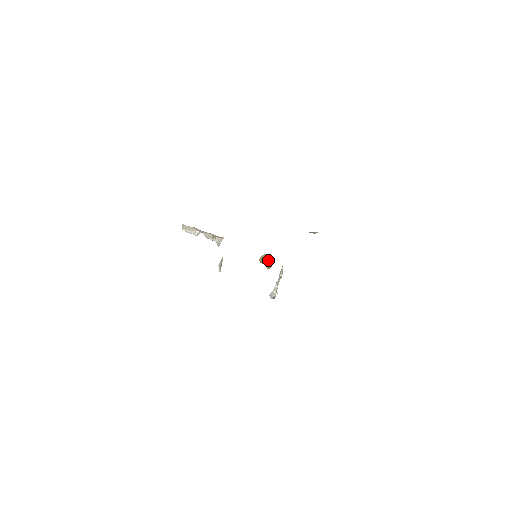
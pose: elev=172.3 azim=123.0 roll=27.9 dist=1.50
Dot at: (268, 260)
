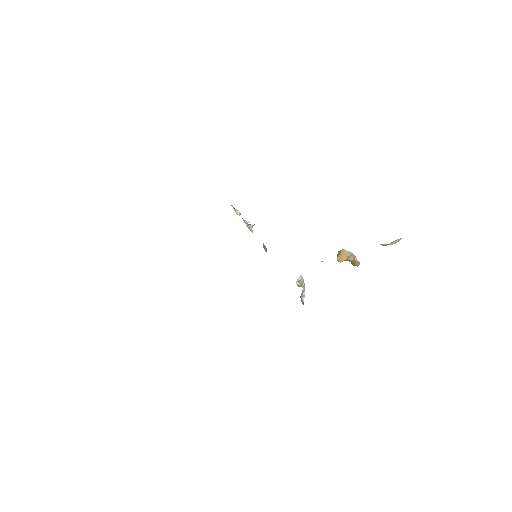
Dot at: (344, 257)
